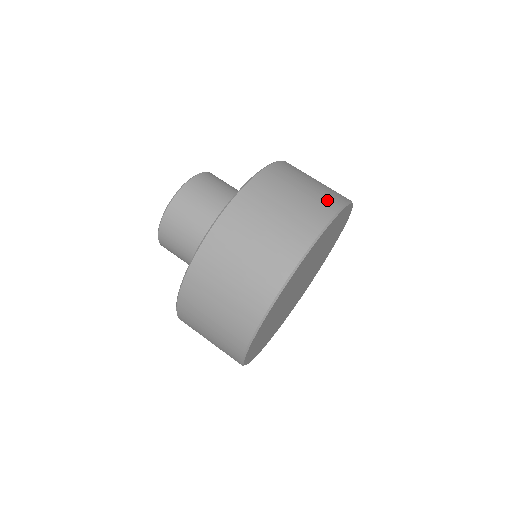
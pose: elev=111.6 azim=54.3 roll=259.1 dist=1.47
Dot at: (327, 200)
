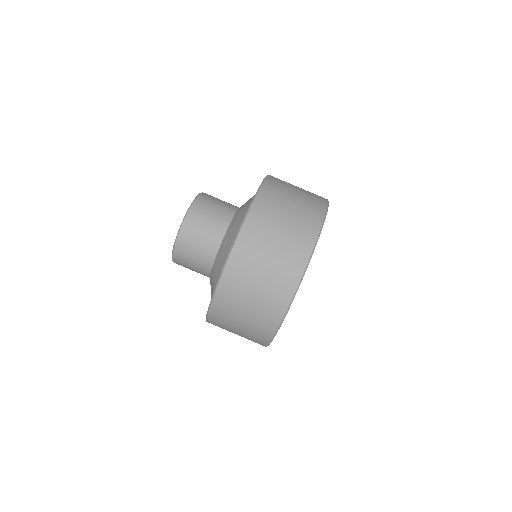
Dot at: (311, 216)
